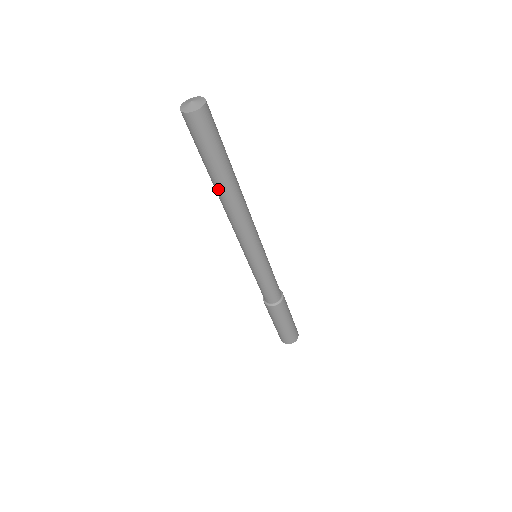
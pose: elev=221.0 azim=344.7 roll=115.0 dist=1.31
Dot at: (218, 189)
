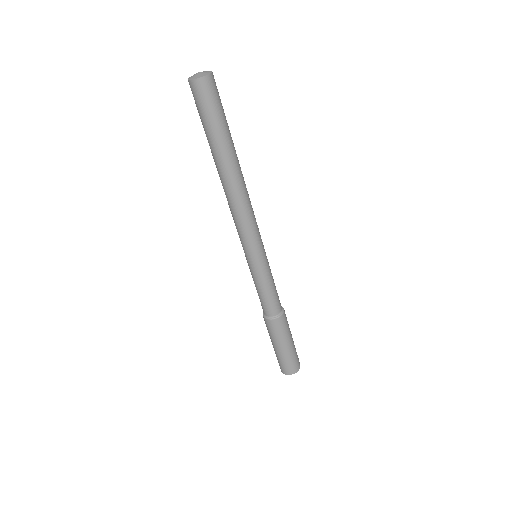
Dot at: (223, 167)
